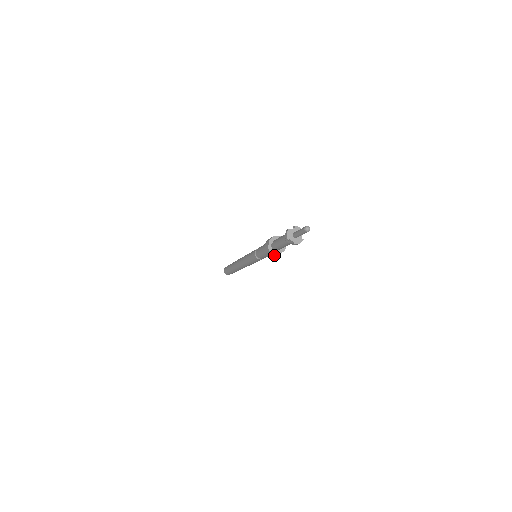
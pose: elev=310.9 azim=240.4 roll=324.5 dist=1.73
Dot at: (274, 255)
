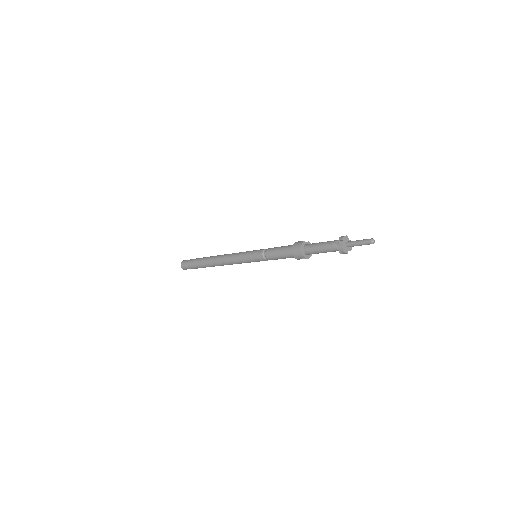
Dot at: occluded
